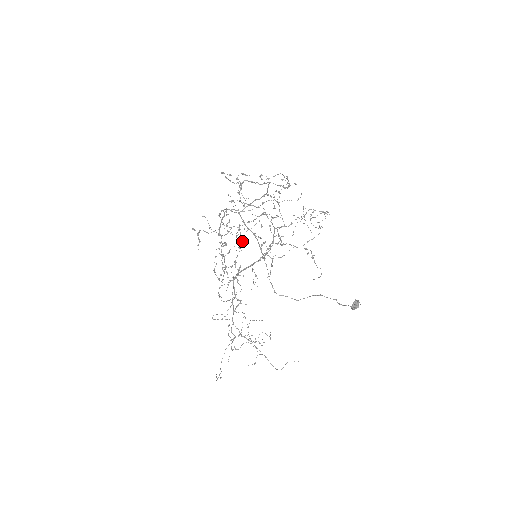
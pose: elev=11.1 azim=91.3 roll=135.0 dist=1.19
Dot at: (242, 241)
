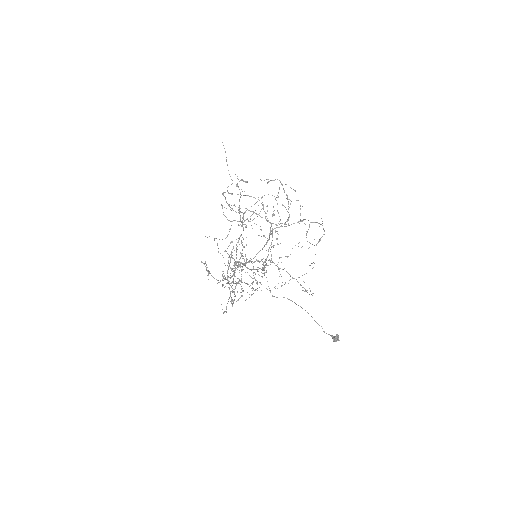
Dot at: (243, 239)
